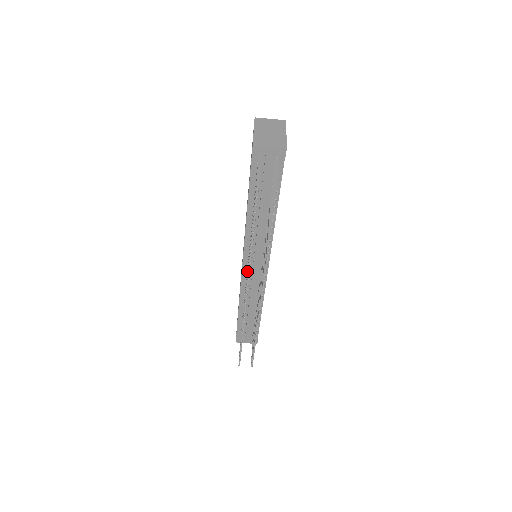
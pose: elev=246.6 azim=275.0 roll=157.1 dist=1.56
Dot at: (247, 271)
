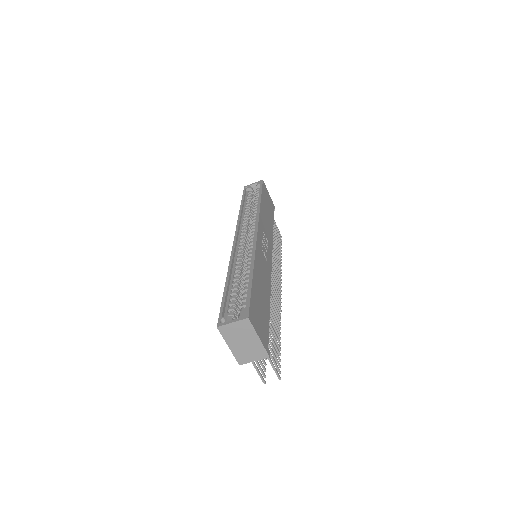
Dot at: occluded
